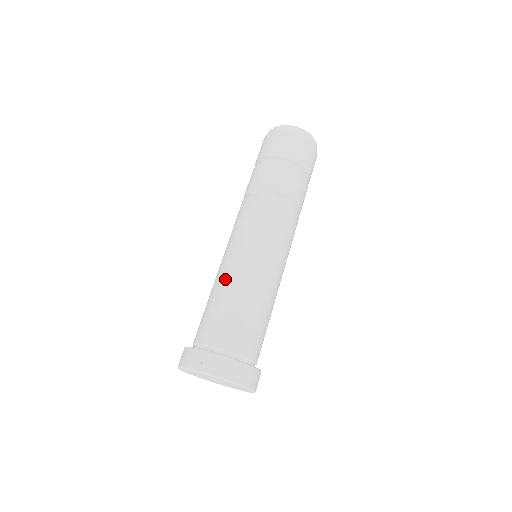
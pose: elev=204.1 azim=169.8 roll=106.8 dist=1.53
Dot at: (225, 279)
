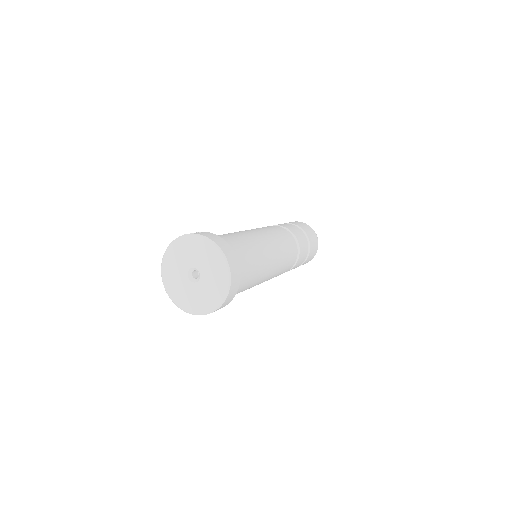
Dot at: occluded
